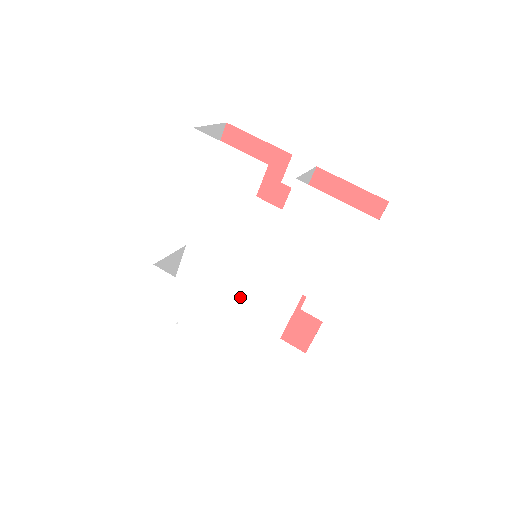
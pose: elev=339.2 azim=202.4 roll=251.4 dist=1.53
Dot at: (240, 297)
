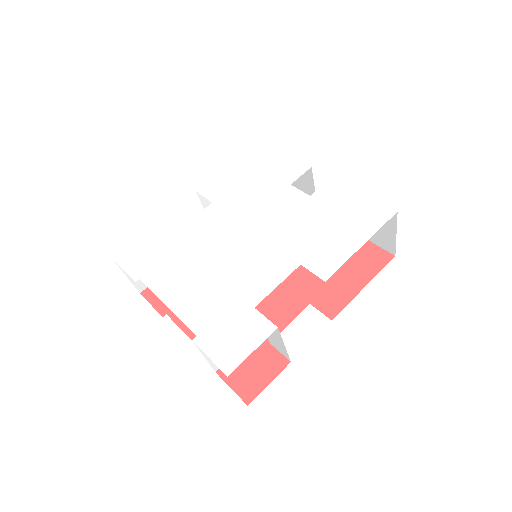
Dot at: (230, 261)
